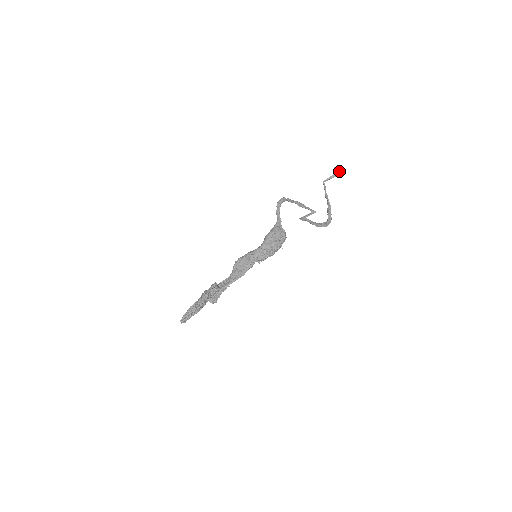
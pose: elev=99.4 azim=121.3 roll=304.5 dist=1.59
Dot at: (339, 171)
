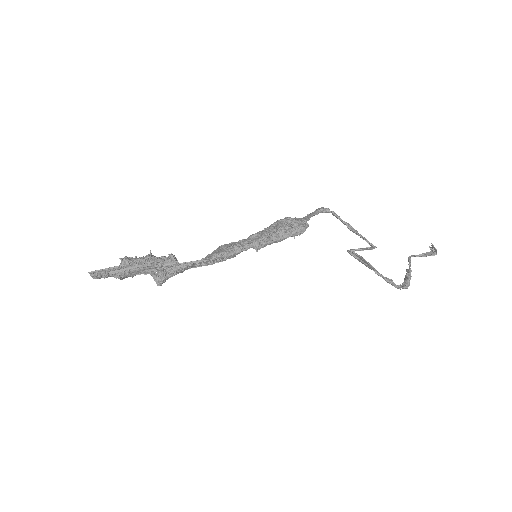
Dot at: (436, 249)
